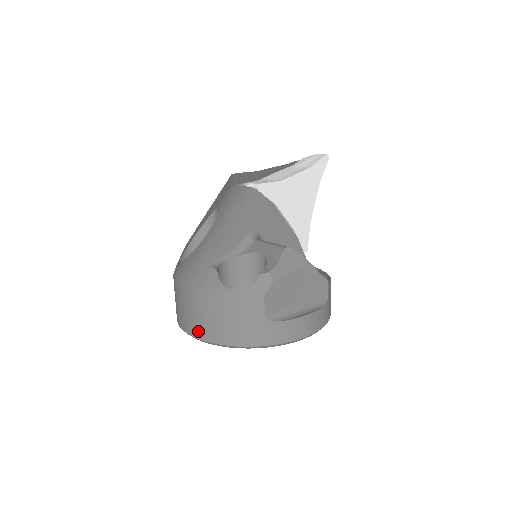
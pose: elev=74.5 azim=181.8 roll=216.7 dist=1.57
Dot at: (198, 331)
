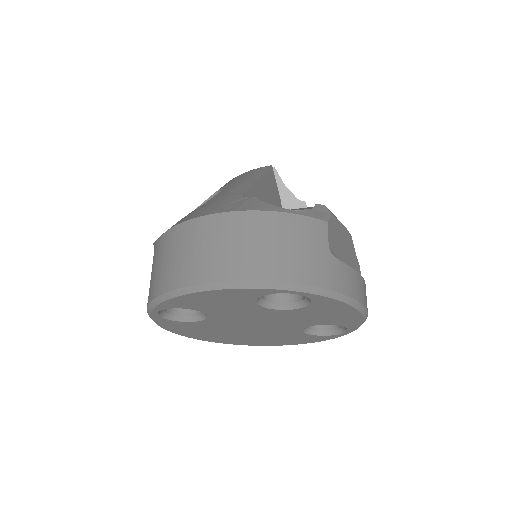
Dot at: (227, 268)
